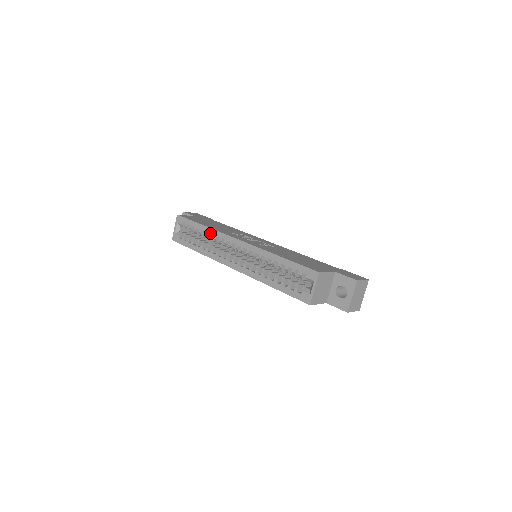
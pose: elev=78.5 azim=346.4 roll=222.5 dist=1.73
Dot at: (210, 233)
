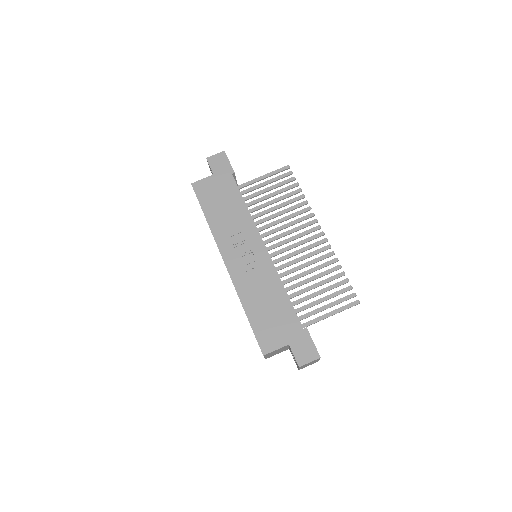
Dot at: occluded
